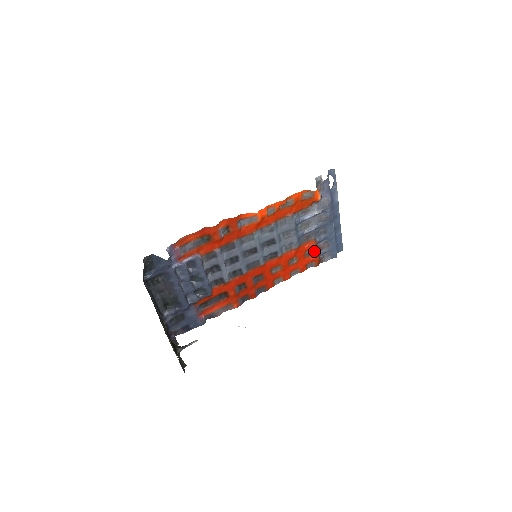
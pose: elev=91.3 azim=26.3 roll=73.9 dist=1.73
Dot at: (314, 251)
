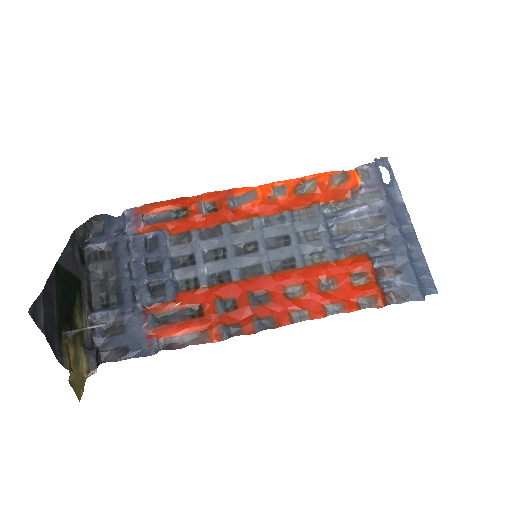
Dot at: (369, 275)
